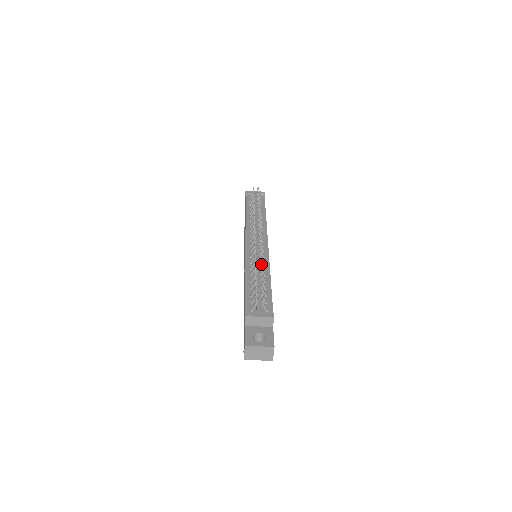
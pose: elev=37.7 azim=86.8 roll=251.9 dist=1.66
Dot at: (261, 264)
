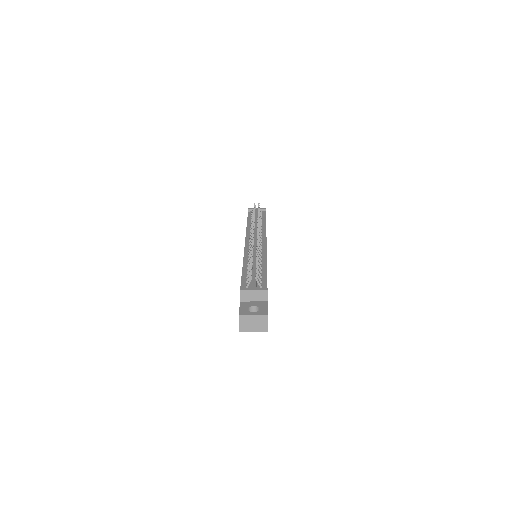
Dot at: (257, 251)
